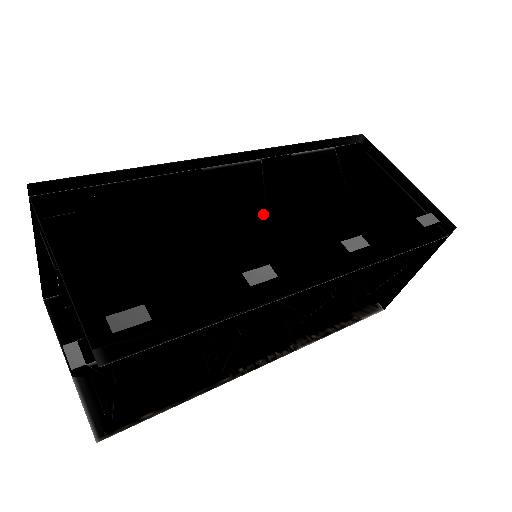
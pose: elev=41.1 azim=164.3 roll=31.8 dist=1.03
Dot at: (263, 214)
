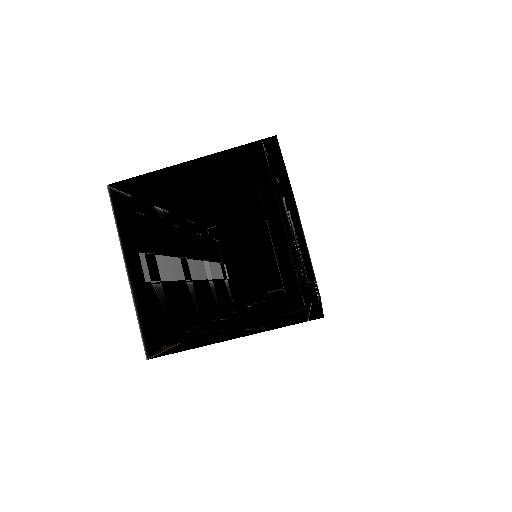
Dot at: occluded
